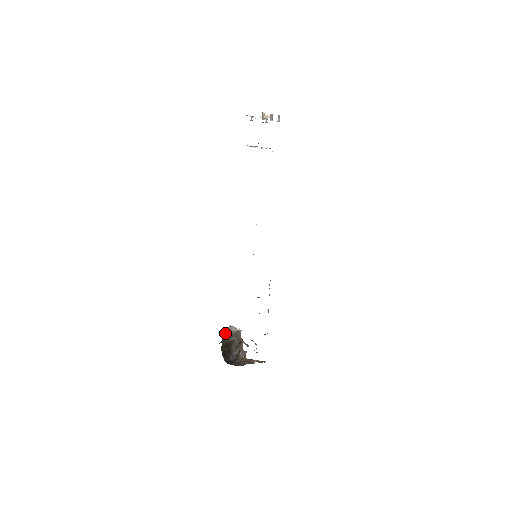
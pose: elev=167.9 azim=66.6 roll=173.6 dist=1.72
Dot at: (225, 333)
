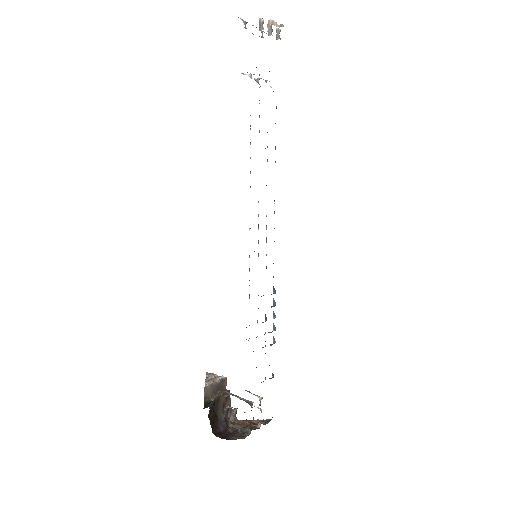
Dot at: (207, 388)
